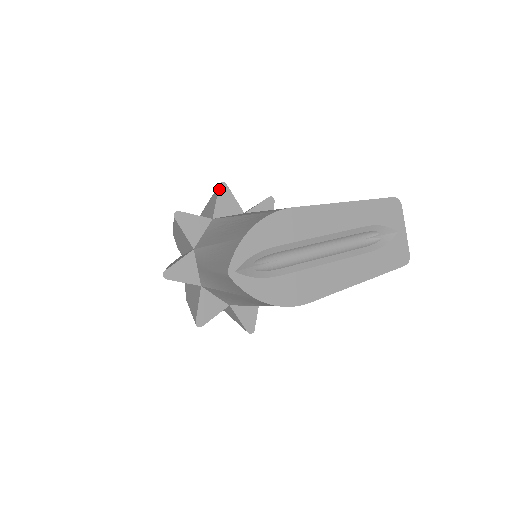
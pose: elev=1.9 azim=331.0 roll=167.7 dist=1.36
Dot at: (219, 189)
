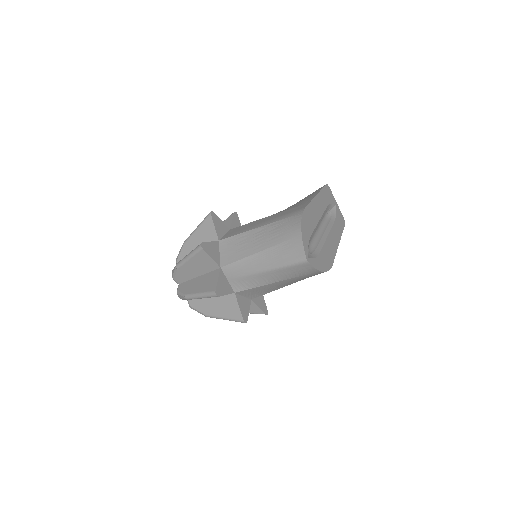
Dot at: (212, 217)
